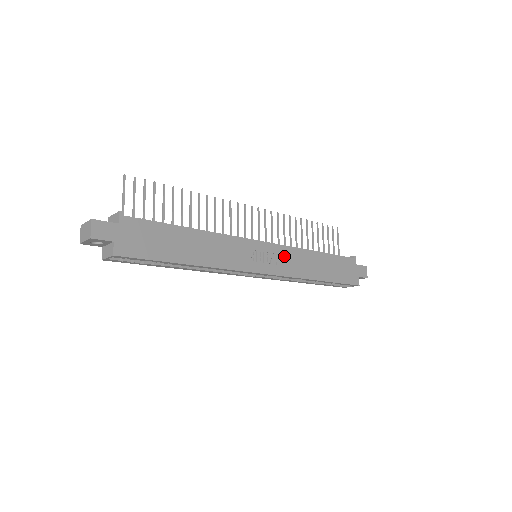
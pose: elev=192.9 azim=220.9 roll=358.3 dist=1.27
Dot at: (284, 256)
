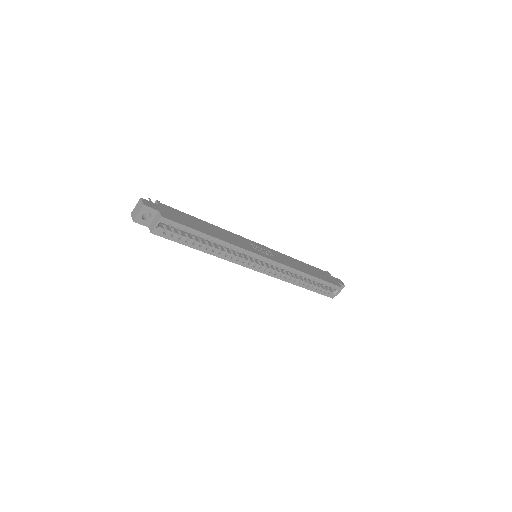
Dot at: (276, 255)
